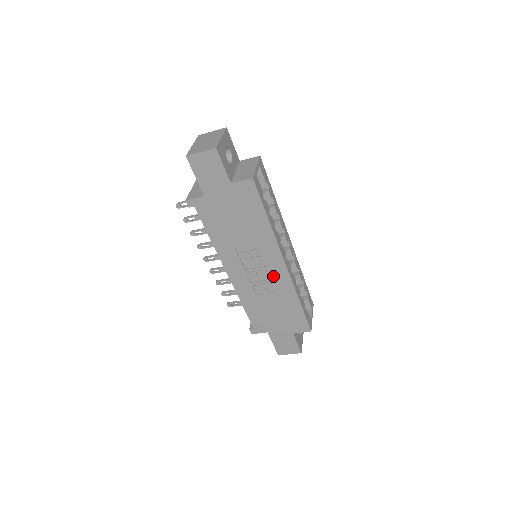
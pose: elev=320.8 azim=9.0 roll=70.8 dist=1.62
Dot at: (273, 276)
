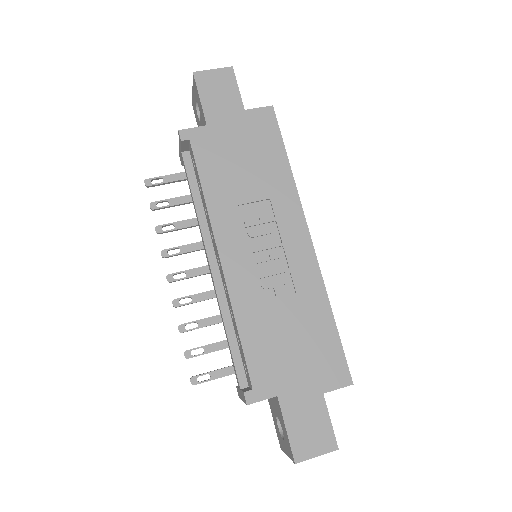
Dot at: (292, 261)
